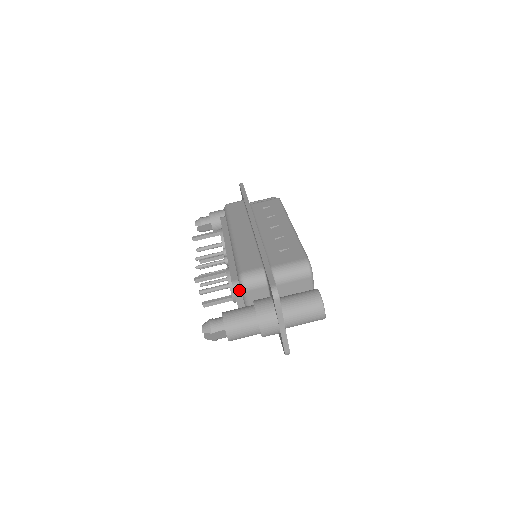
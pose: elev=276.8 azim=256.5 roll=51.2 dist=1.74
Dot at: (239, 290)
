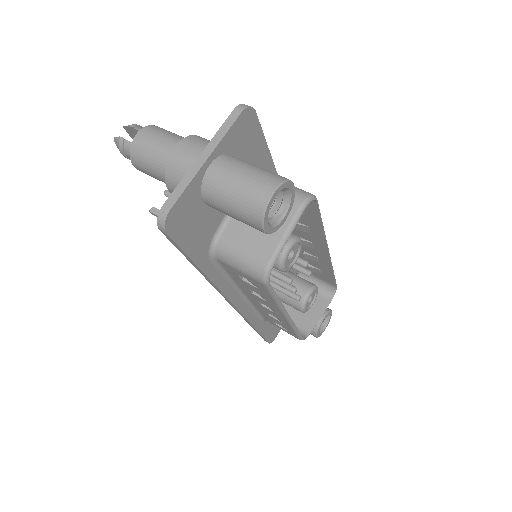
Dot at: occluded
